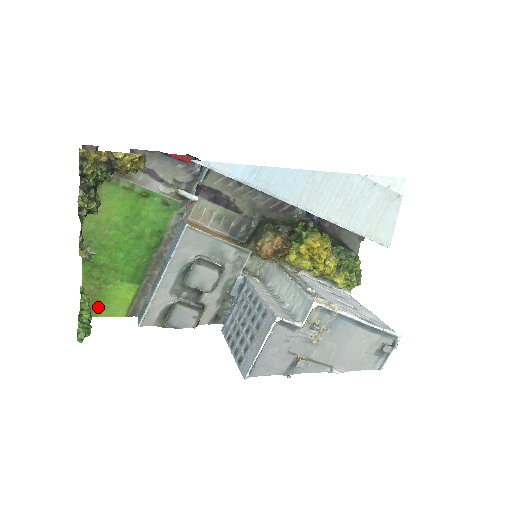
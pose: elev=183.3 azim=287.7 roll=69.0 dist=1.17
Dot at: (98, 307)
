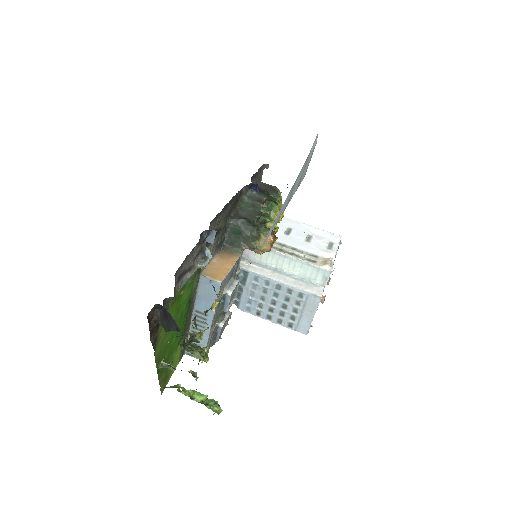
Dot at: (167, 379)
